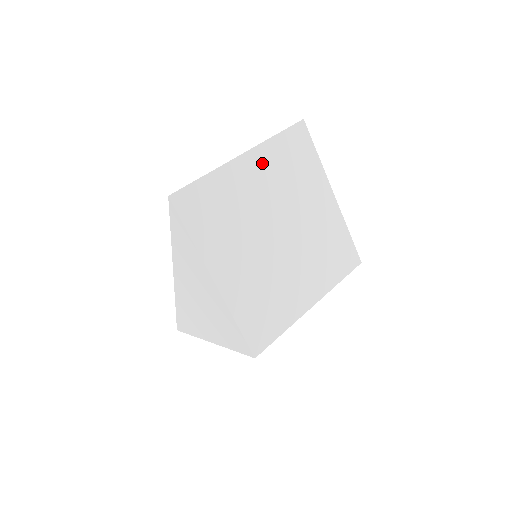
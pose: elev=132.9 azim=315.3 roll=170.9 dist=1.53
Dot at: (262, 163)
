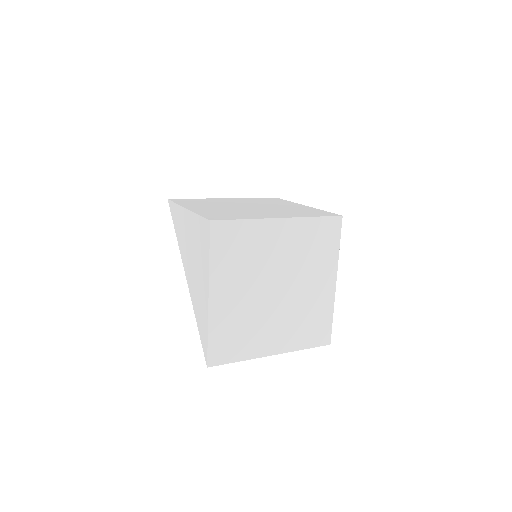
Dot at: occluded
